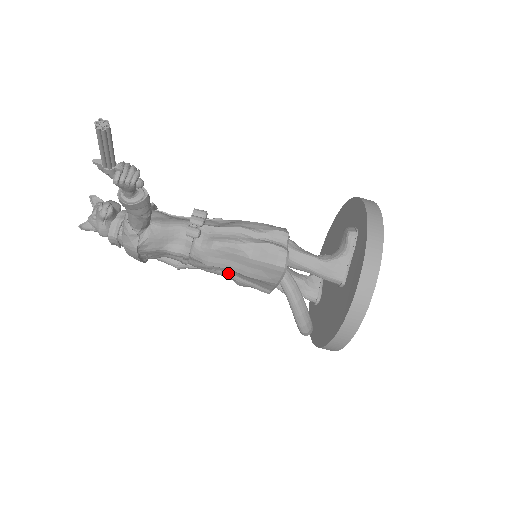
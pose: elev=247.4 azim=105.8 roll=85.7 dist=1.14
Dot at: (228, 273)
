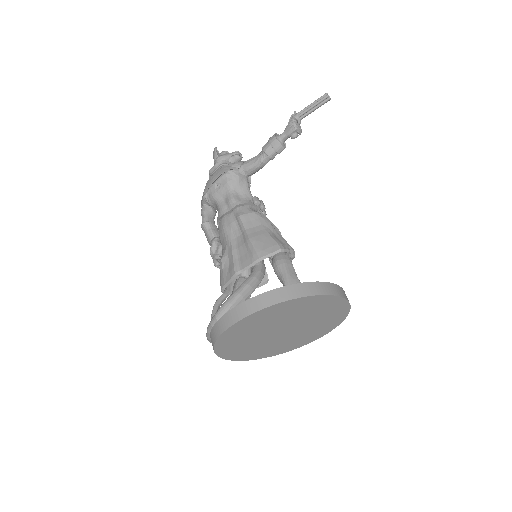
Dot at: (234, 239)
